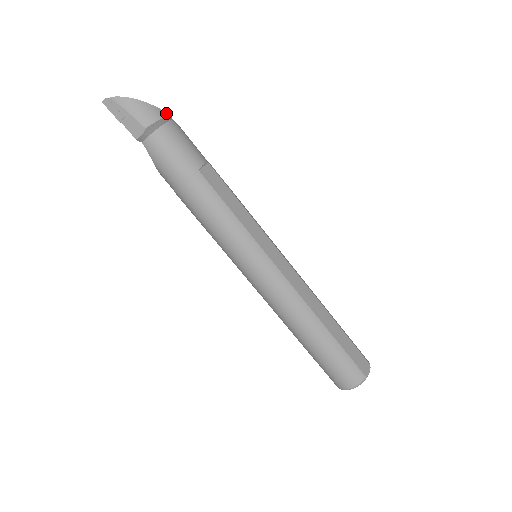
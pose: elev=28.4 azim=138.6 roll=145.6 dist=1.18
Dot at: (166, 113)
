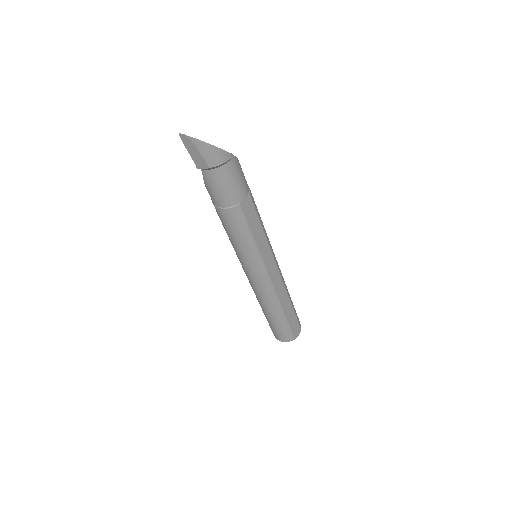
Dot at: (231, 154)
